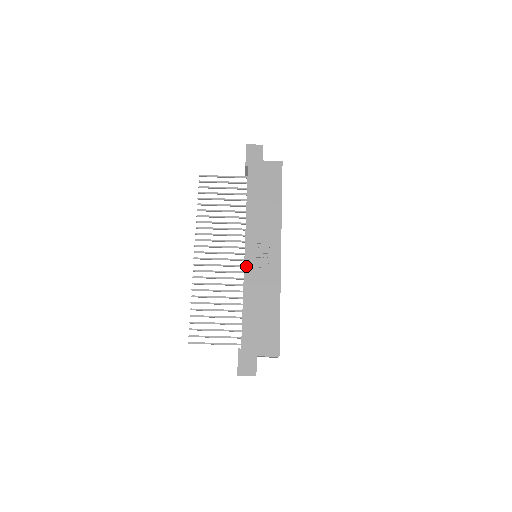
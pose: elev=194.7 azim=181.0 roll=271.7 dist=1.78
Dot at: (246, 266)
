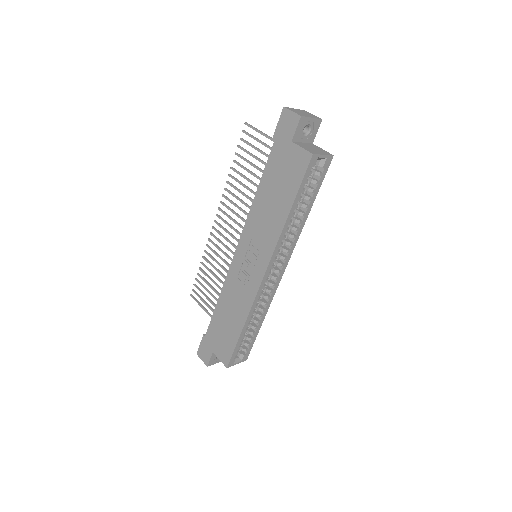
Dot at: (232, 266)
